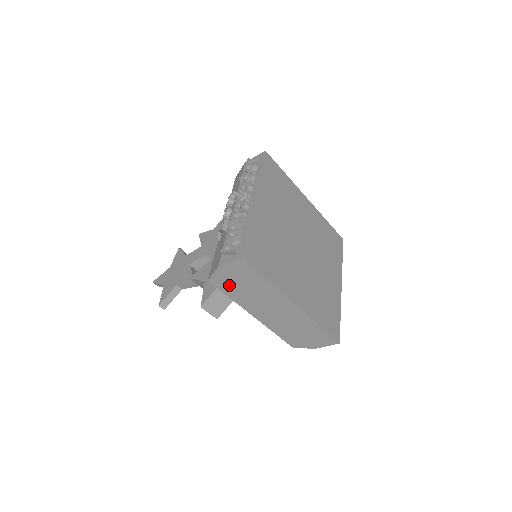
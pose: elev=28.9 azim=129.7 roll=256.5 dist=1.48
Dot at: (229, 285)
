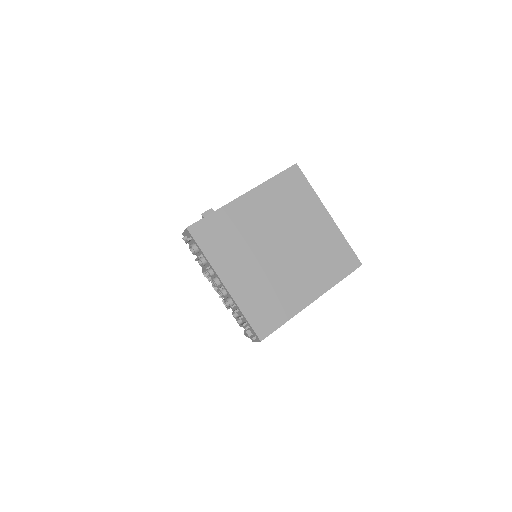
Dot at: occluded
